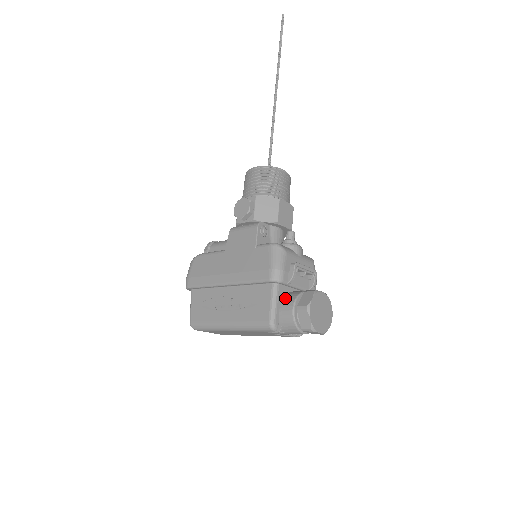
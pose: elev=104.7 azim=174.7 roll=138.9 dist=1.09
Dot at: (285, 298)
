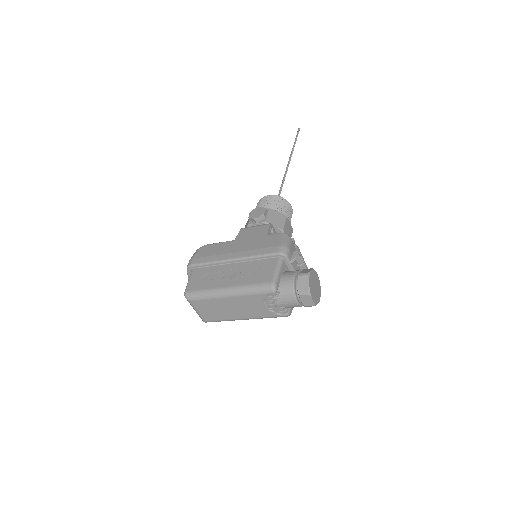
Dot at: (286, 271)
